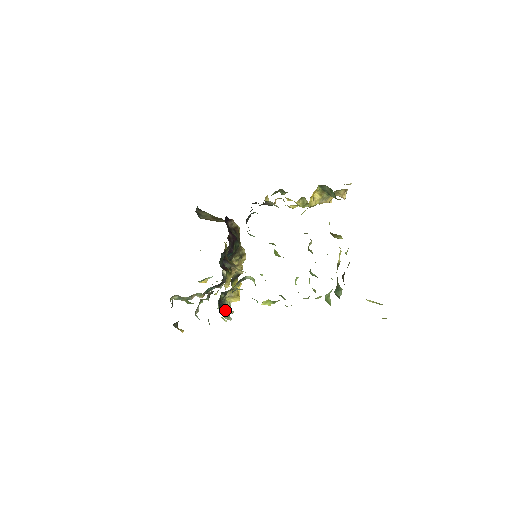
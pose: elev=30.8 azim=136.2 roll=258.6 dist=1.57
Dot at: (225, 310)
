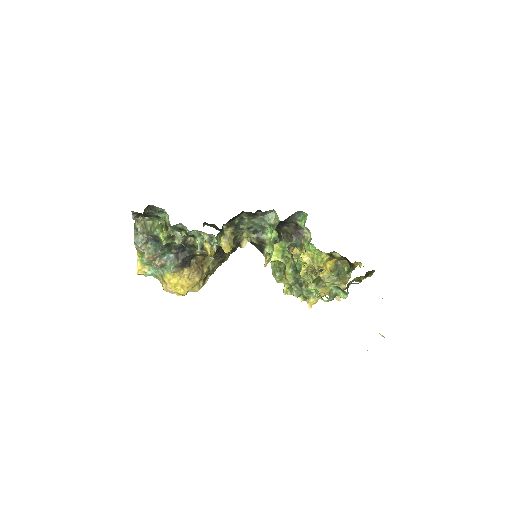
Dot at: (216, 239)
